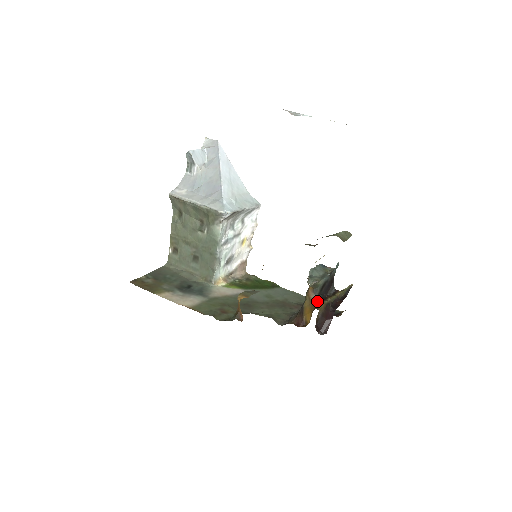
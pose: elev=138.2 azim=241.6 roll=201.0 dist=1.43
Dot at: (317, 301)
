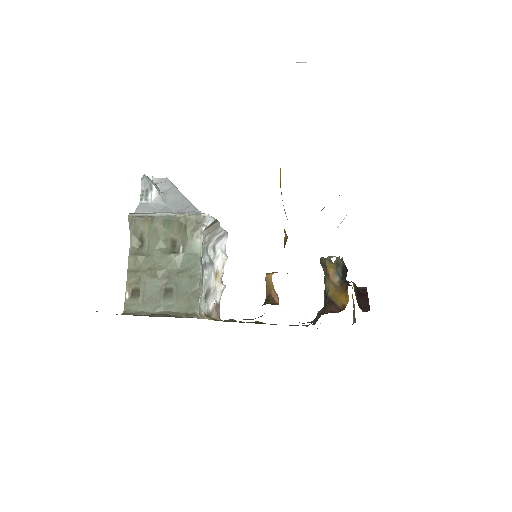
Dot at: (344, 282)
